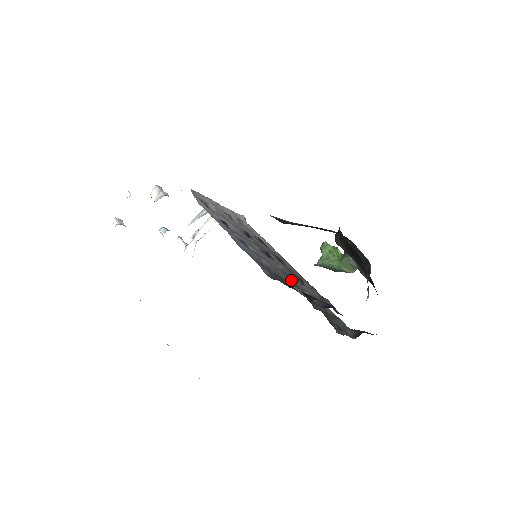
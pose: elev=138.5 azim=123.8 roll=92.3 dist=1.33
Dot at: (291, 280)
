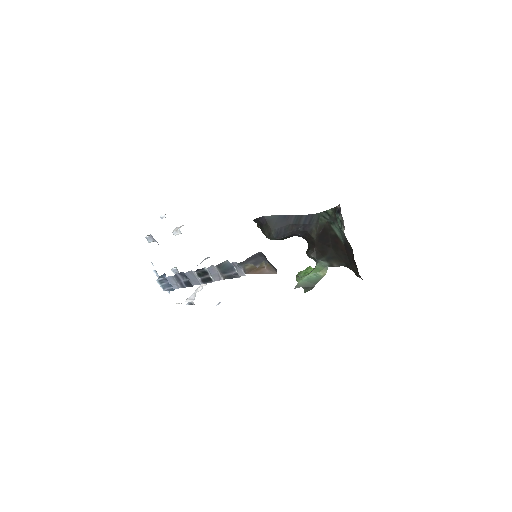
Dot at: occluded
